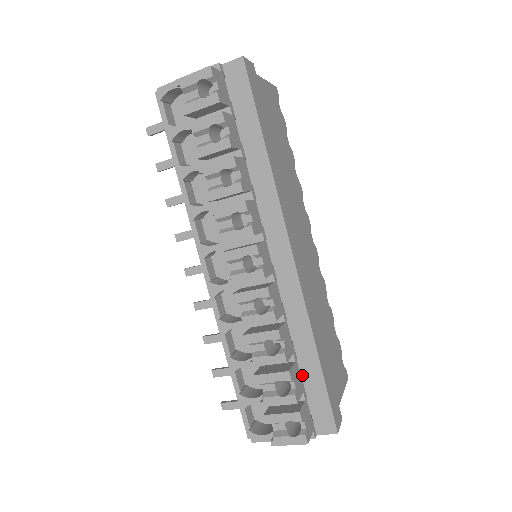
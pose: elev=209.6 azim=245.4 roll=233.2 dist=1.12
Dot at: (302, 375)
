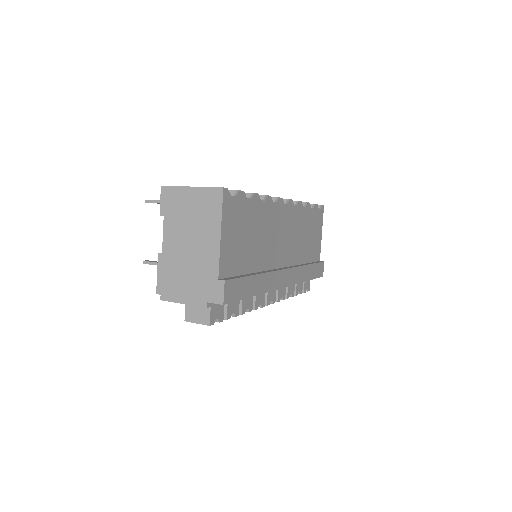
Dot at: occluded
